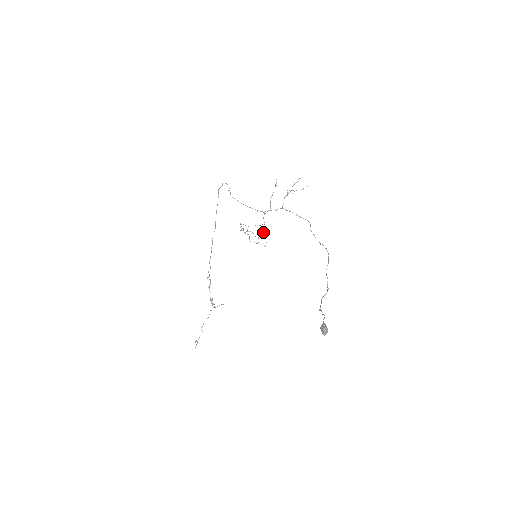
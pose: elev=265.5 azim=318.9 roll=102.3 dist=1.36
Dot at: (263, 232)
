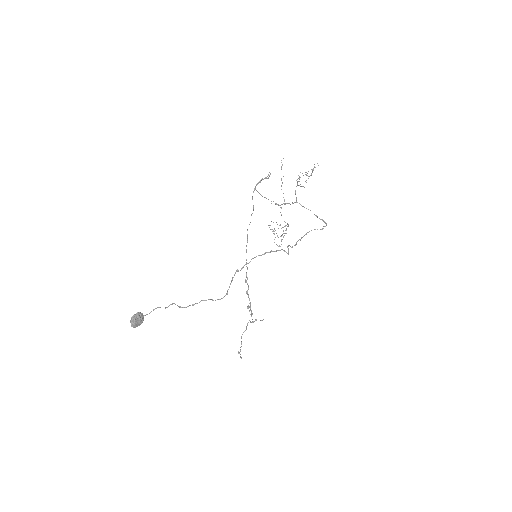
Dot at: (285, 233)
